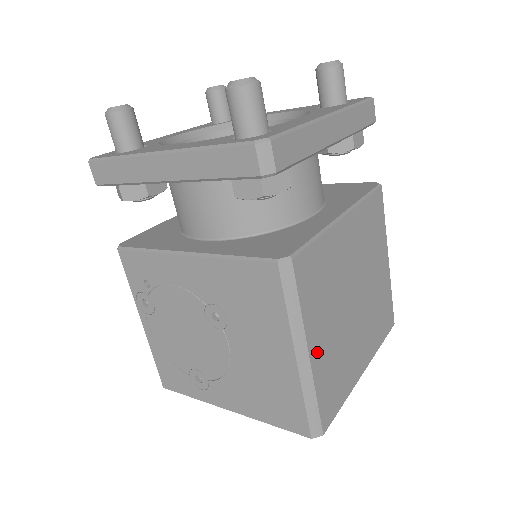
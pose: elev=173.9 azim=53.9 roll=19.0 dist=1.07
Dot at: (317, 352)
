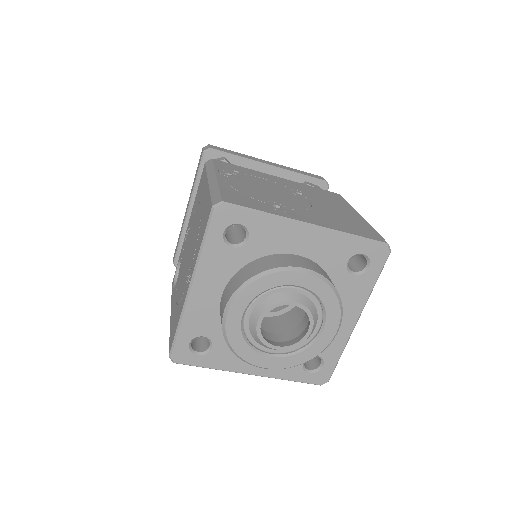
Dot at: occluded
